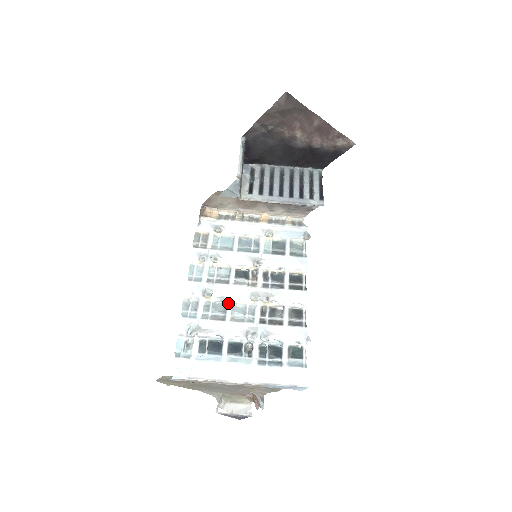
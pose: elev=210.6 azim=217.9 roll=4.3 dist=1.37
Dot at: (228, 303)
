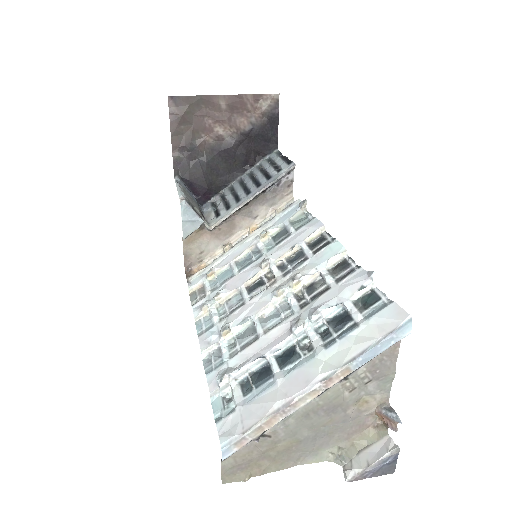
Dot at: (253, 321)
